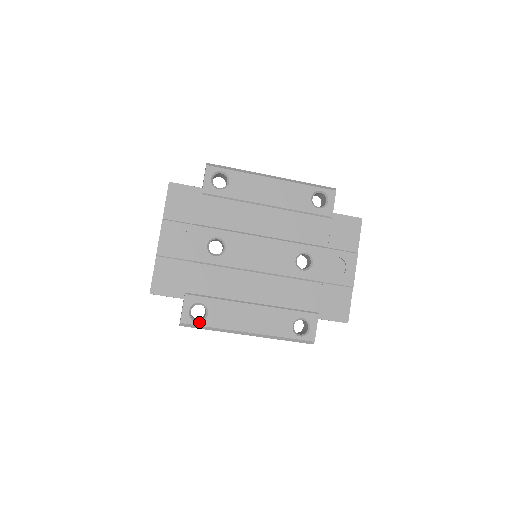
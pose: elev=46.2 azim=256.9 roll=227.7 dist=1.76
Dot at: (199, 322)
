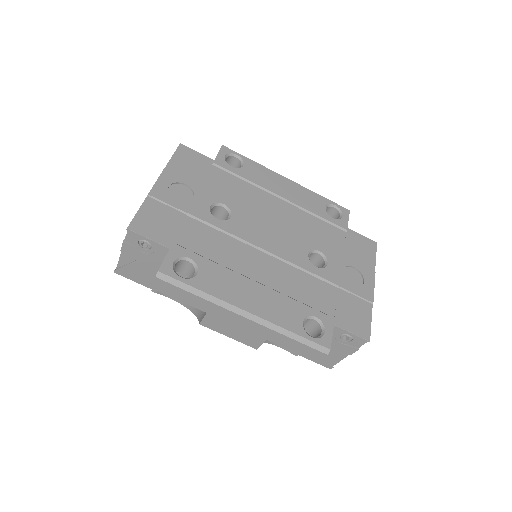
Dot at: (184, 278)
